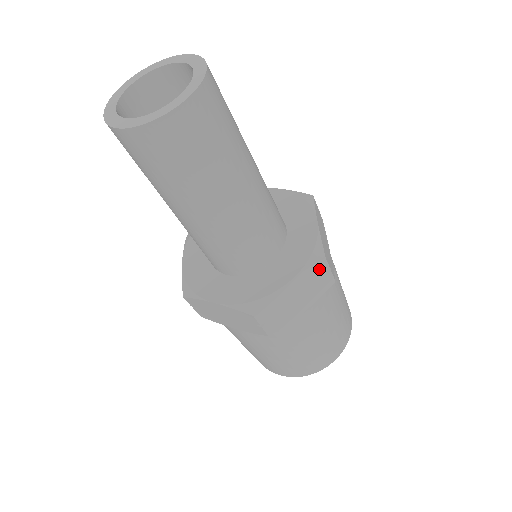
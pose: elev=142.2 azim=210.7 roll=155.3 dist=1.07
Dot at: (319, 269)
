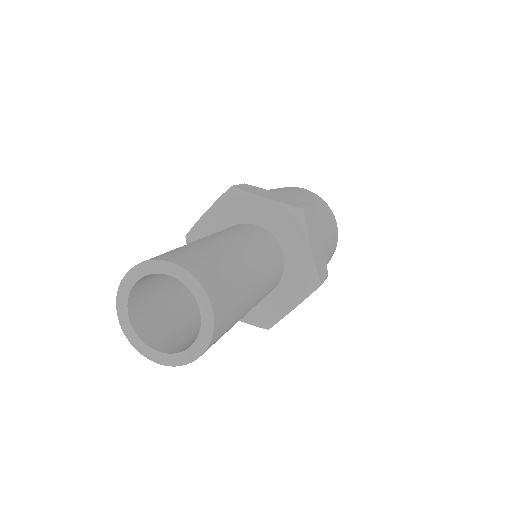
Dot at: occluded
